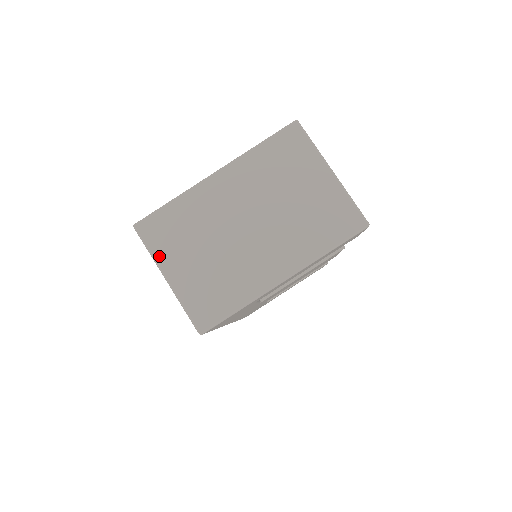
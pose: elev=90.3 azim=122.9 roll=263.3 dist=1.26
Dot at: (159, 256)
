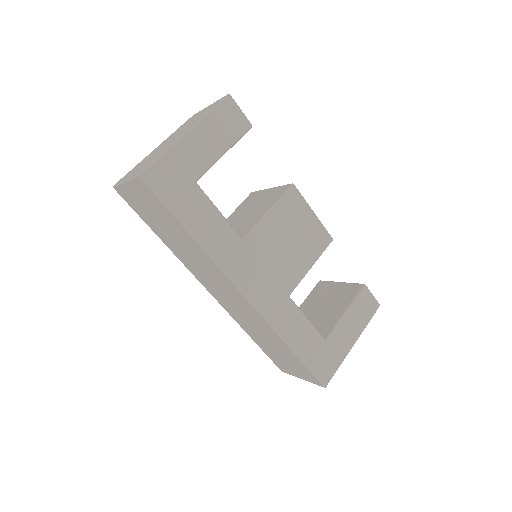
Dot at: (123, 180)
